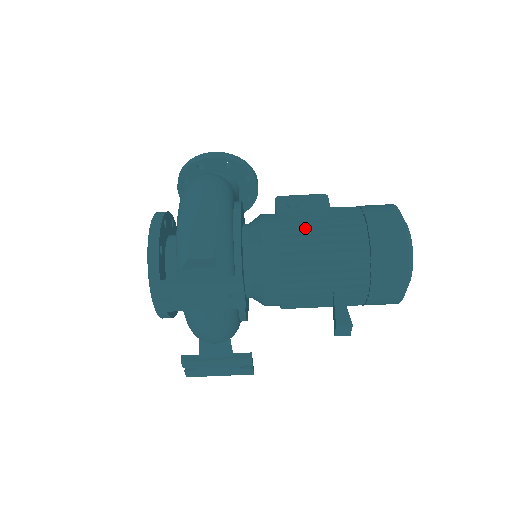
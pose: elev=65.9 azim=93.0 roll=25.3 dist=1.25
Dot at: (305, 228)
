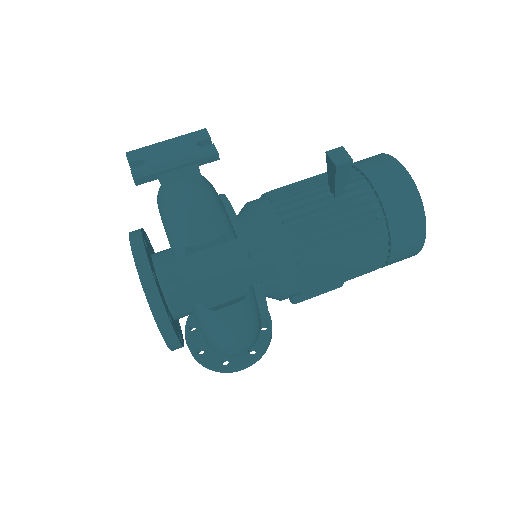
Dot at: occluded
